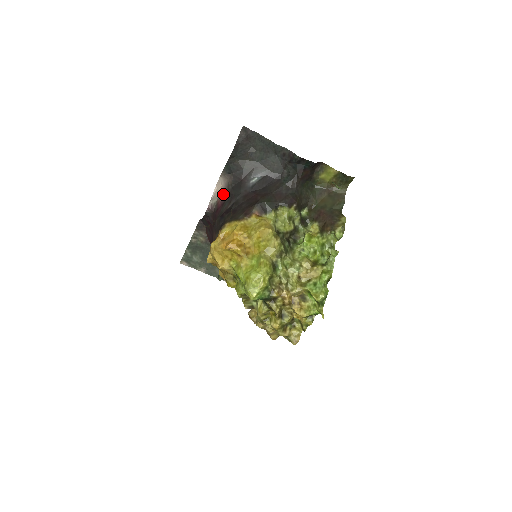
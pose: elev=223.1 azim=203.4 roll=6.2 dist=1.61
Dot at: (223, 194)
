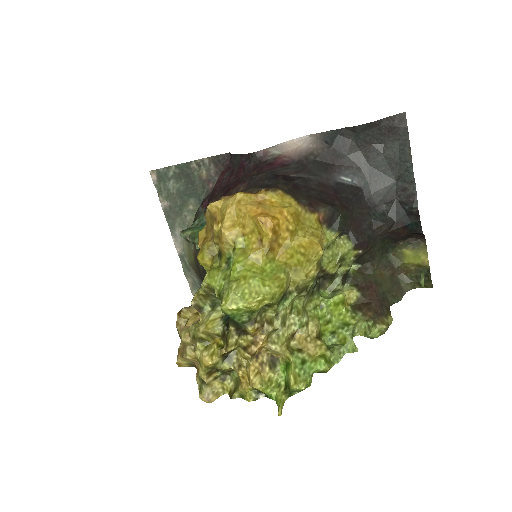
Dot at: (294, 155)
